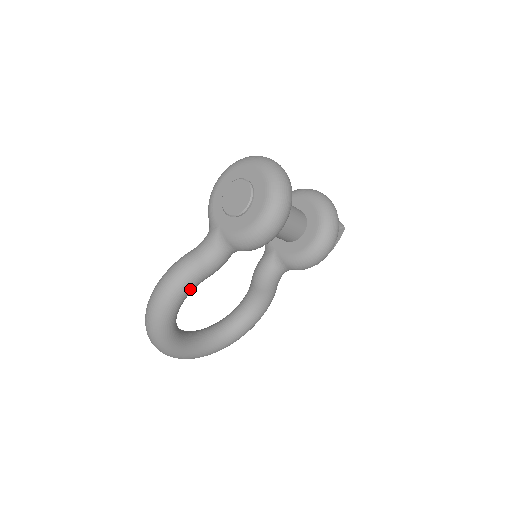
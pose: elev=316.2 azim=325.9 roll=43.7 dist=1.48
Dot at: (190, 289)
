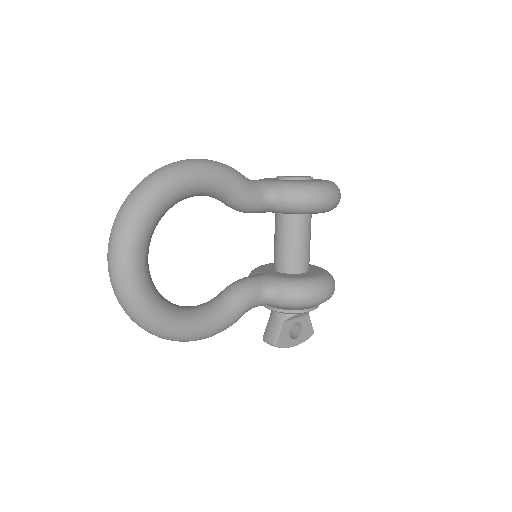
Dot at: (223, 183)
